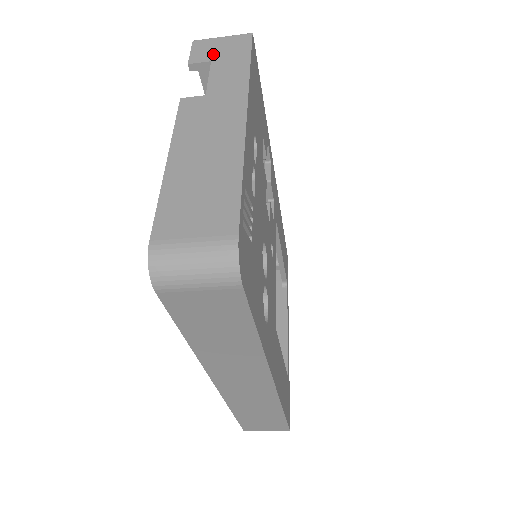
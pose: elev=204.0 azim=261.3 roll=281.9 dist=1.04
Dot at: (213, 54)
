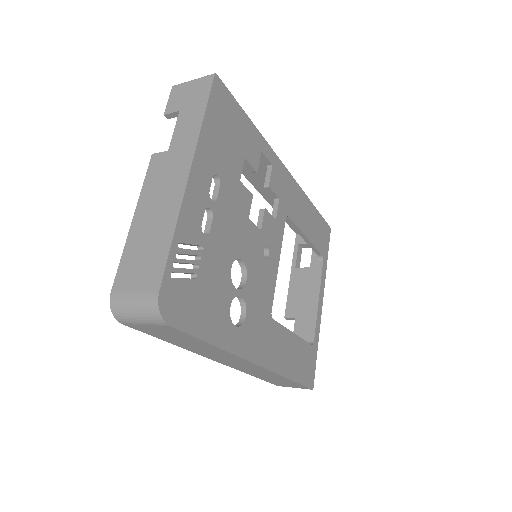
Dot at: (182, 102)
